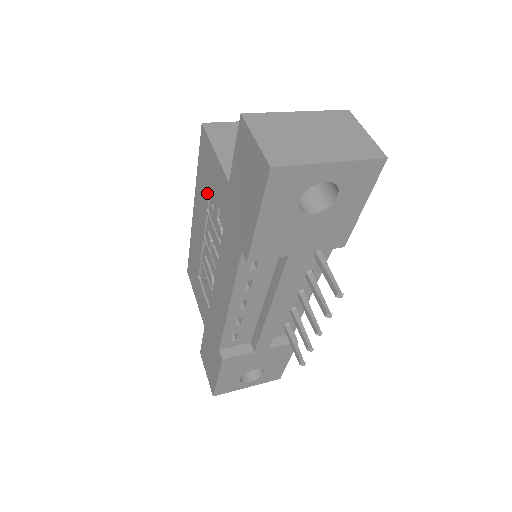
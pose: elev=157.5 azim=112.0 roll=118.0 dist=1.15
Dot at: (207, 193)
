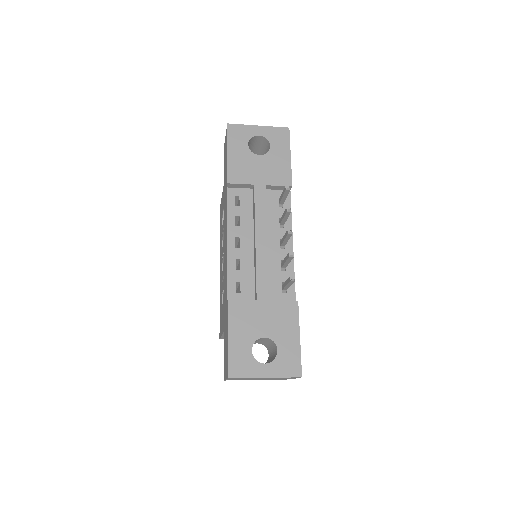
Dot at: (221, 228)
